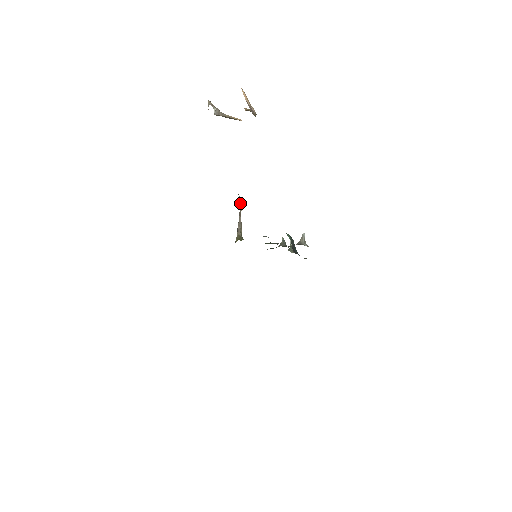
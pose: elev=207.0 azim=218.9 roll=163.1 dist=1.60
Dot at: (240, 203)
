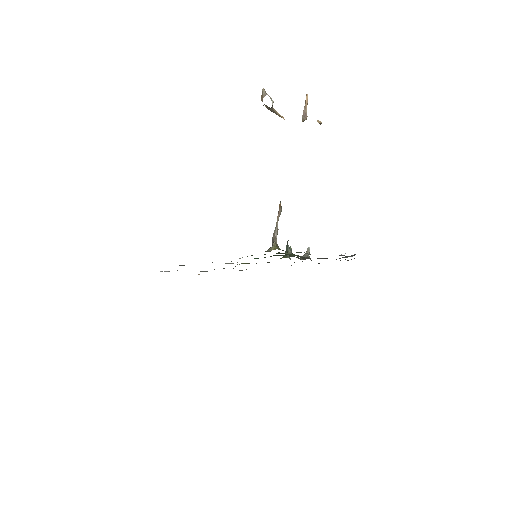
Dot at: (281, 210)
